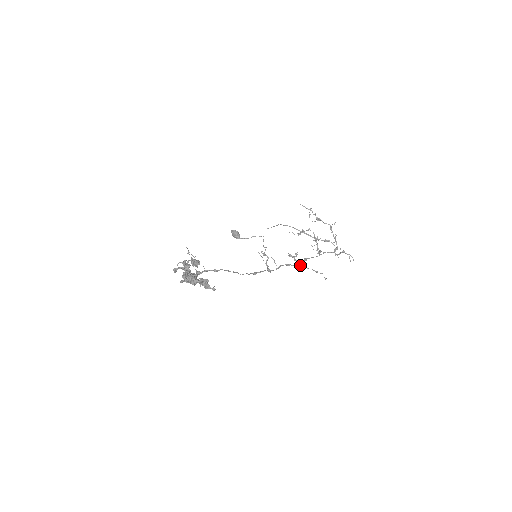
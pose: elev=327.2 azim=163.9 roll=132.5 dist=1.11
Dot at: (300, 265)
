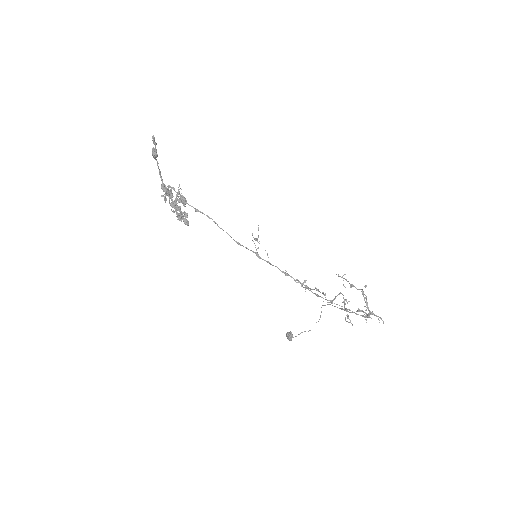
Dot at: (303, 284)
